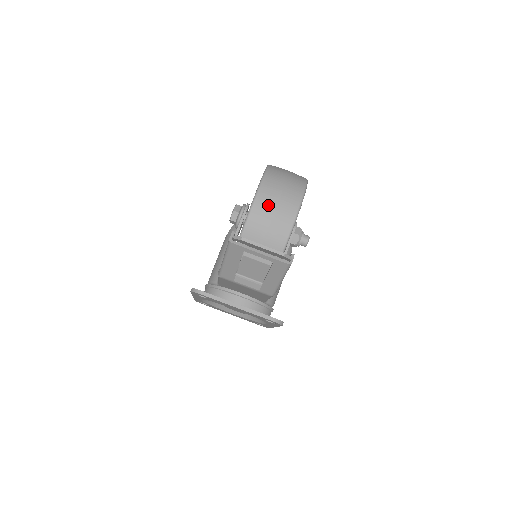
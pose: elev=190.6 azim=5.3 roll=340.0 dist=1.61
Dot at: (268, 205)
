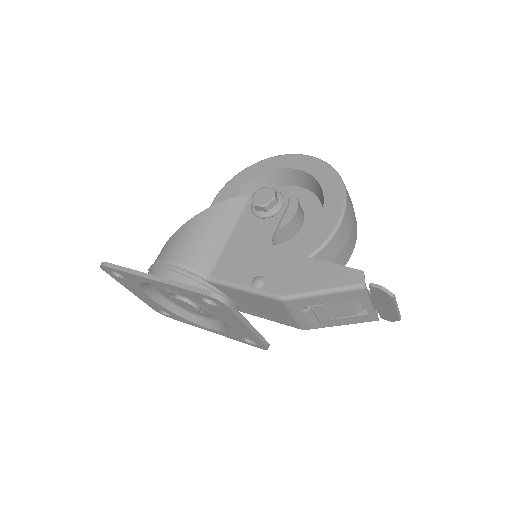
Dot at: (348, 229)
